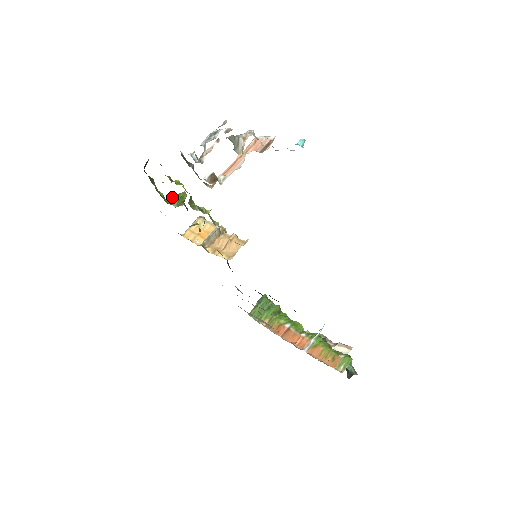
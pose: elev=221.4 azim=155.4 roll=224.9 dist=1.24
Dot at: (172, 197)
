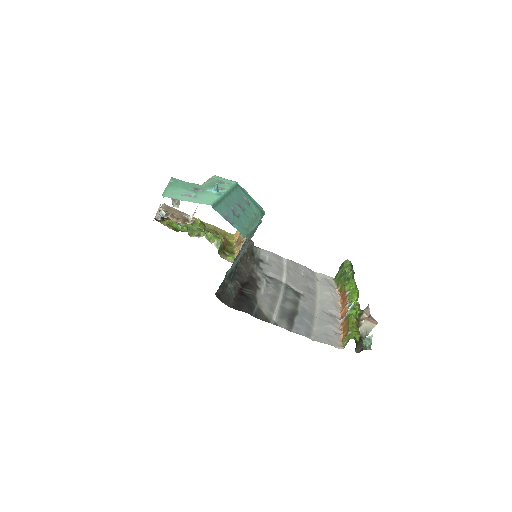
Dot at: (193, 223)
